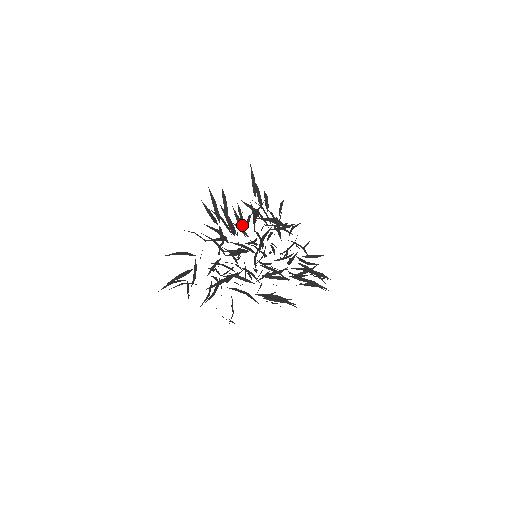
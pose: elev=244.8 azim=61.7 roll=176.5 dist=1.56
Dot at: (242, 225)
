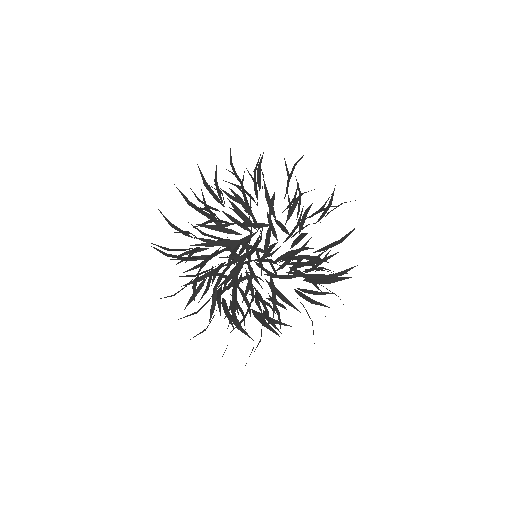
Dot at: (215, 236)
